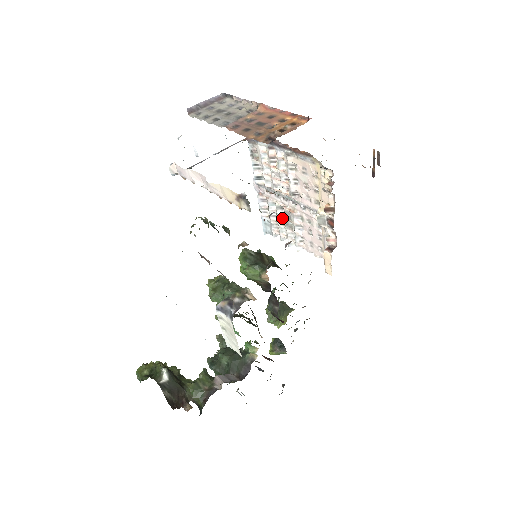
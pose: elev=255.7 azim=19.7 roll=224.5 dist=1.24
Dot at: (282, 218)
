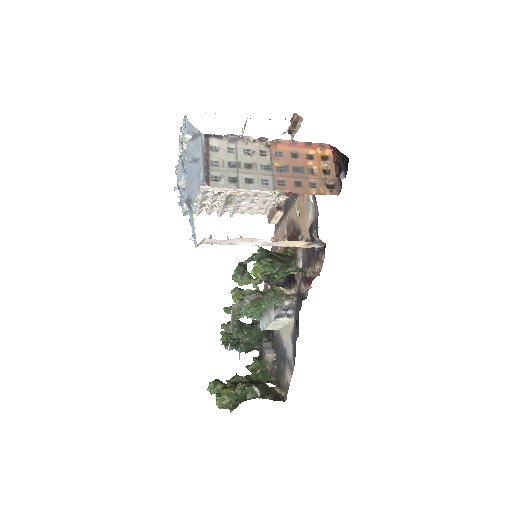
Dot at: (216, 200)
